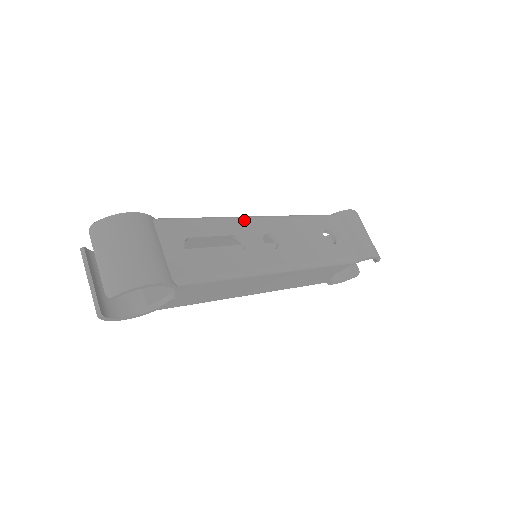
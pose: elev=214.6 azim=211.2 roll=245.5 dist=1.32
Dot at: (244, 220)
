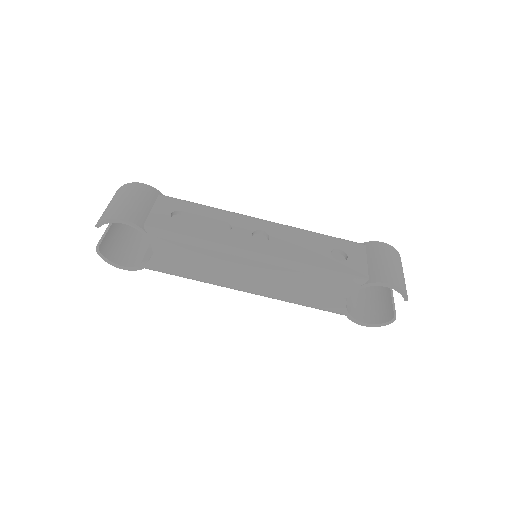
Dot at: (244, 216)
